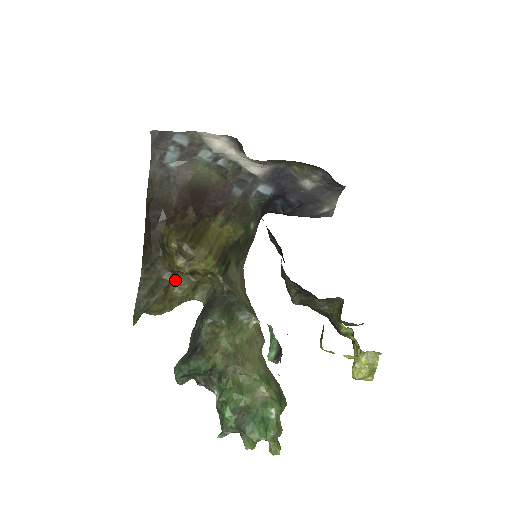
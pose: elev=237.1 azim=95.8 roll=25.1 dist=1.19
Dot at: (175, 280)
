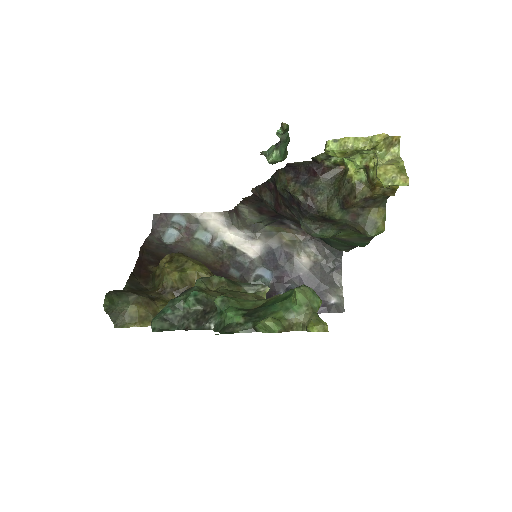
Dot at: (163, 300)
